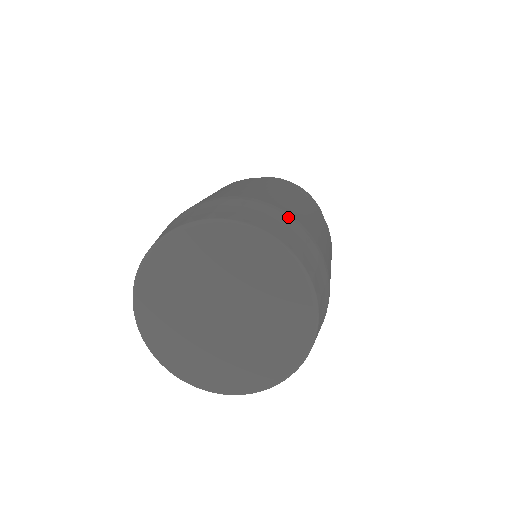
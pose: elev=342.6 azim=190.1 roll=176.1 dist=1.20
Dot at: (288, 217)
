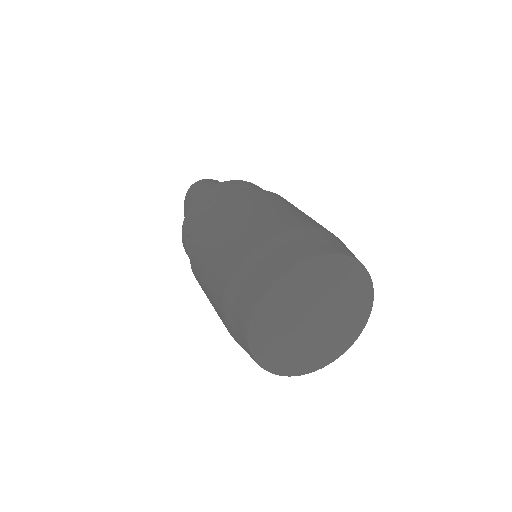
Dot at: occluded
